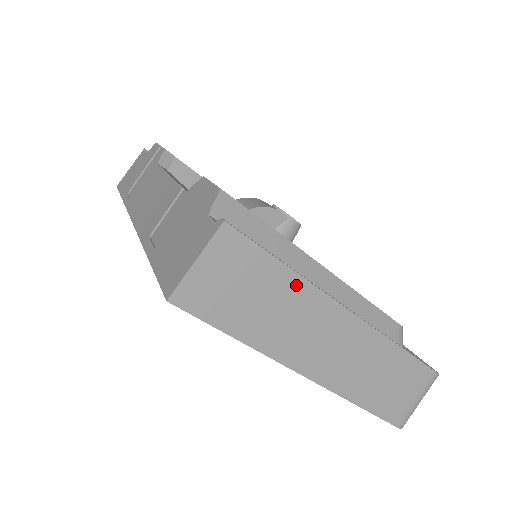
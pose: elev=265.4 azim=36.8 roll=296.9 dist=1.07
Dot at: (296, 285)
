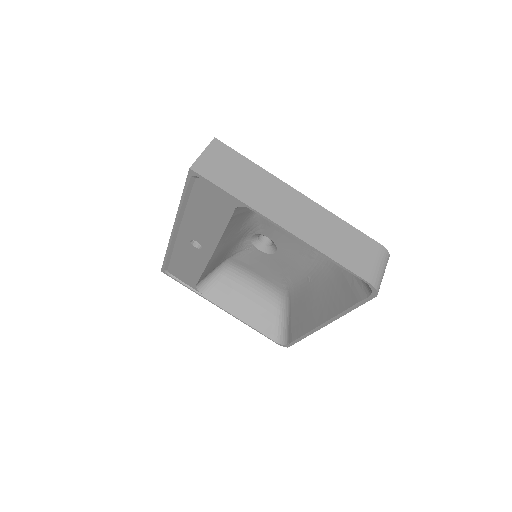
Dot at: (261, 173)
